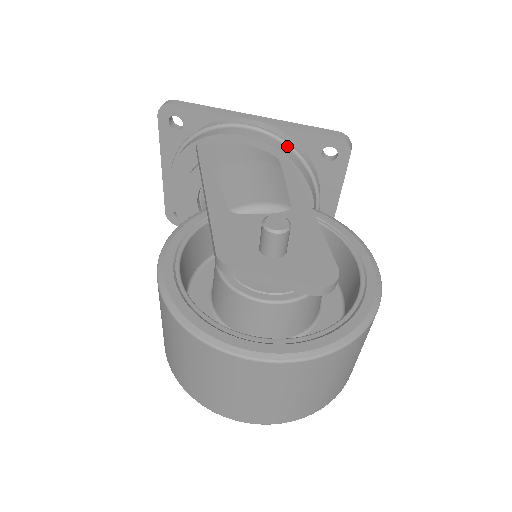
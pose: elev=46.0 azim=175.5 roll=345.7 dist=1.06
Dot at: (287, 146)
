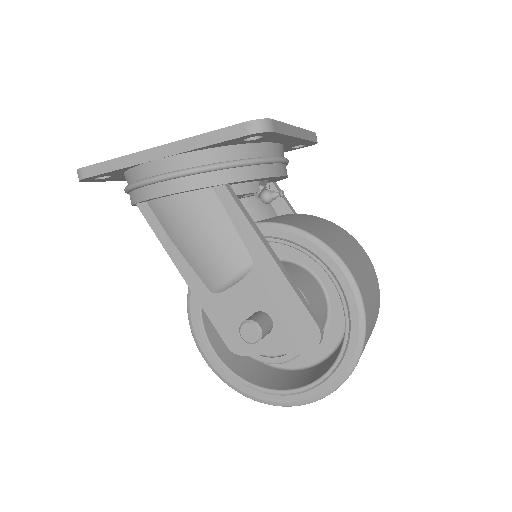
Dot at: (209, 171)
